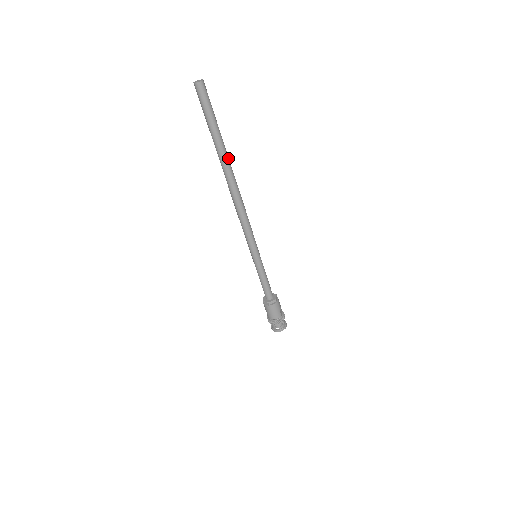
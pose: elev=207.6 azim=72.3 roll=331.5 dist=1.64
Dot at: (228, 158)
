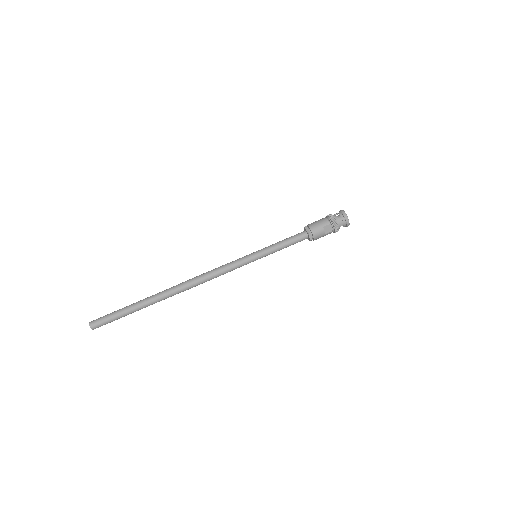
Dot at: (156, 300)
